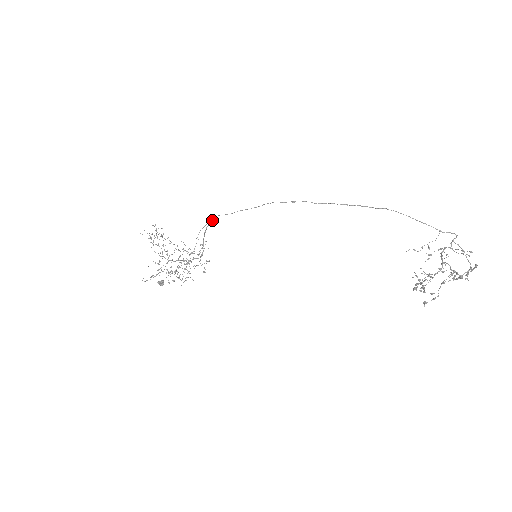
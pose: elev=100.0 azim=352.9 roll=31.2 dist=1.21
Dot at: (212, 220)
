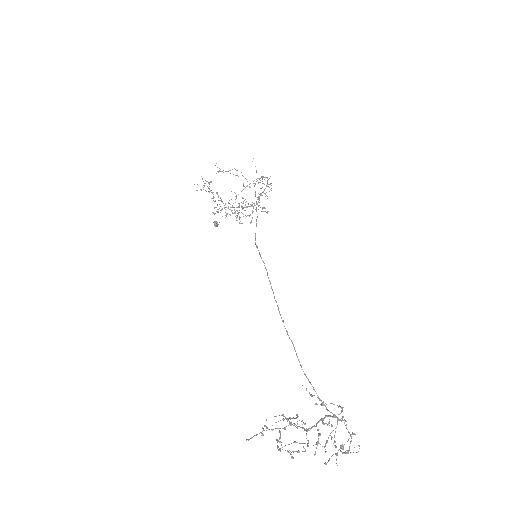
Dot at: (261, 177)
